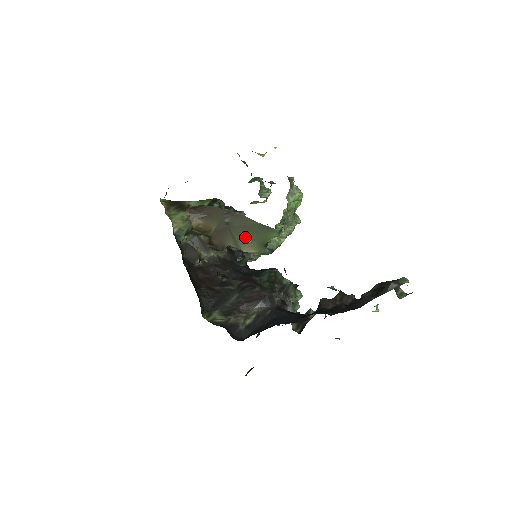
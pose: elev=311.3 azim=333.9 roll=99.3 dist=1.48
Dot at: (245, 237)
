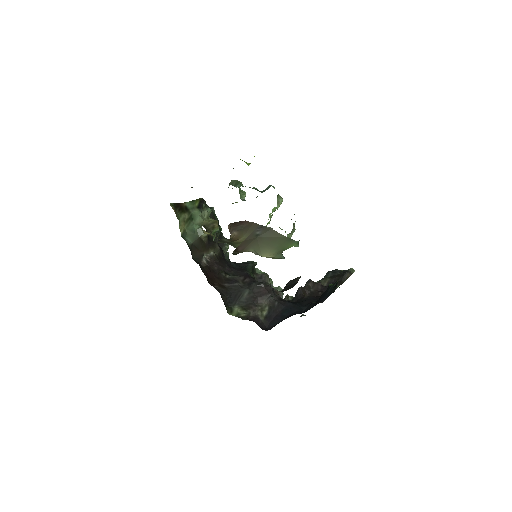
Dot at: (269, 246)
